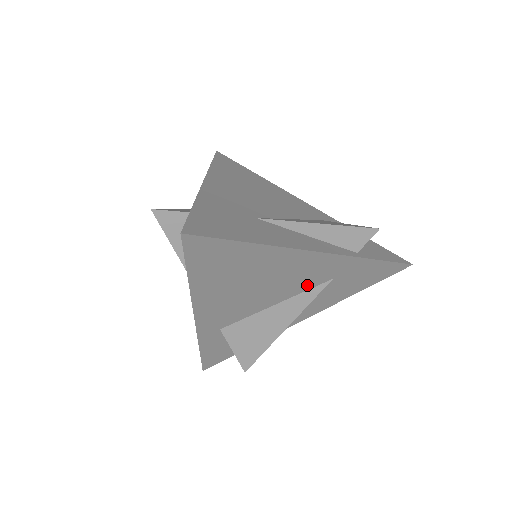
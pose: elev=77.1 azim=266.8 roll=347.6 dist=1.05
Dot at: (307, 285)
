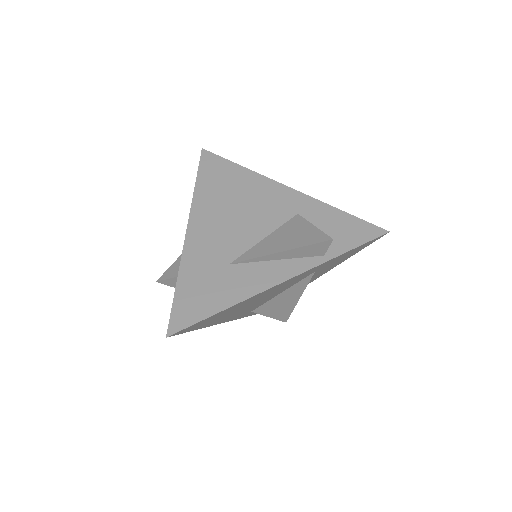
Dot at: (295, 282)
